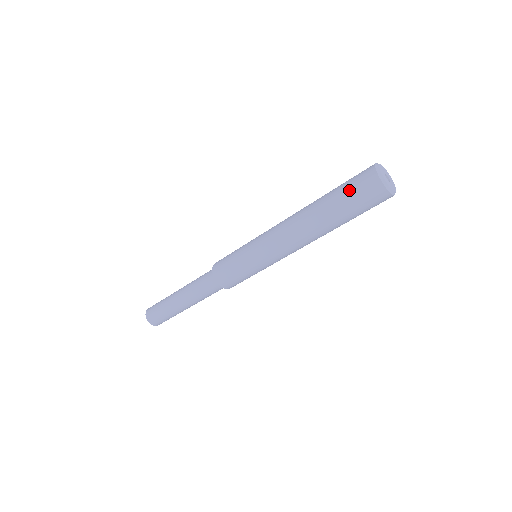
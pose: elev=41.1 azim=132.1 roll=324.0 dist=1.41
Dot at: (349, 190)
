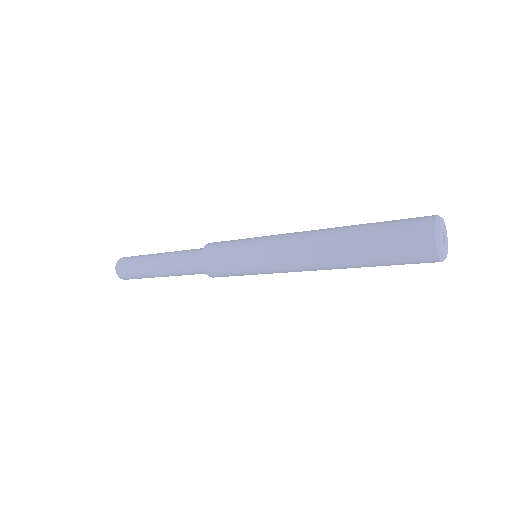
Dot at: (396, 258)
